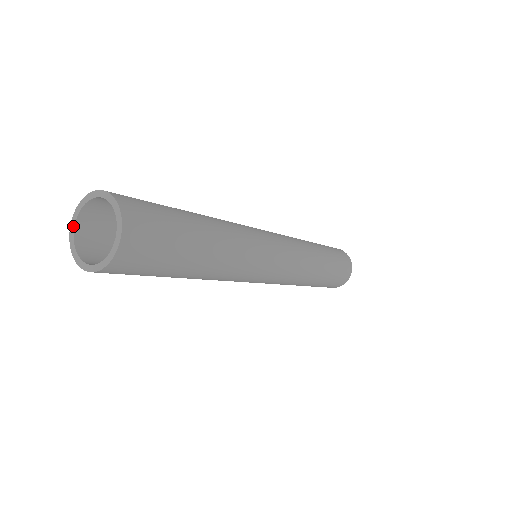
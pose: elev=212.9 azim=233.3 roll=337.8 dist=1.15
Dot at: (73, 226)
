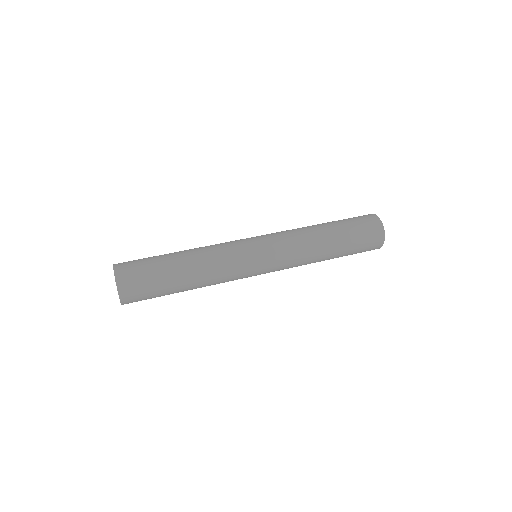
Dot at: occluded
